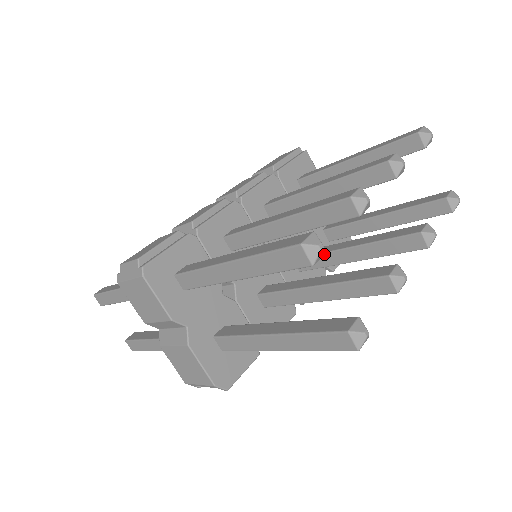
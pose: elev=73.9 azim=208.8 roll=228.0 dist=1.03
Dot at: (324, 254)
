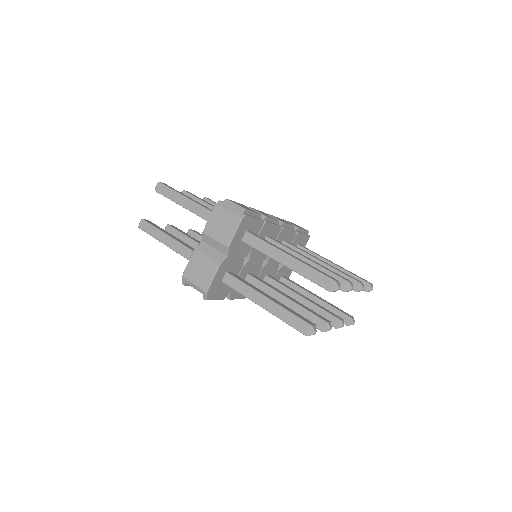
Dot at: (286, 288)
